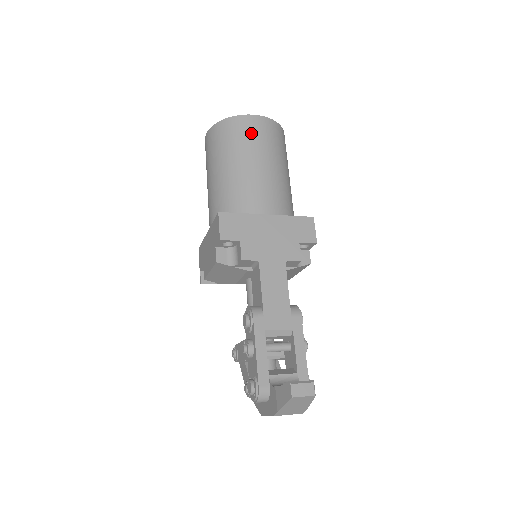
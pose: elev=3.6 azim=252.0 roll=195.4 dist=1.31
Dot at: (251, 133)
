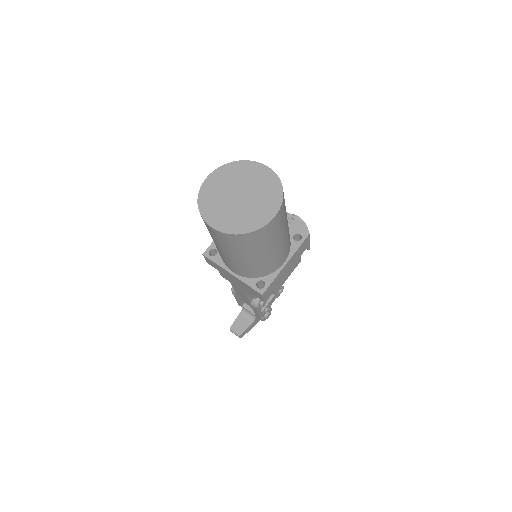
Dot at: (212, 234)
